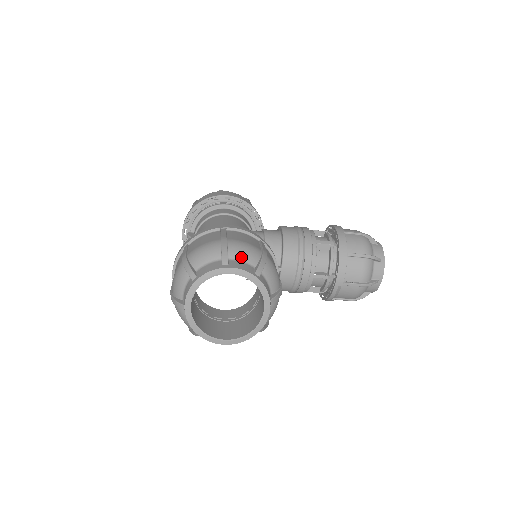
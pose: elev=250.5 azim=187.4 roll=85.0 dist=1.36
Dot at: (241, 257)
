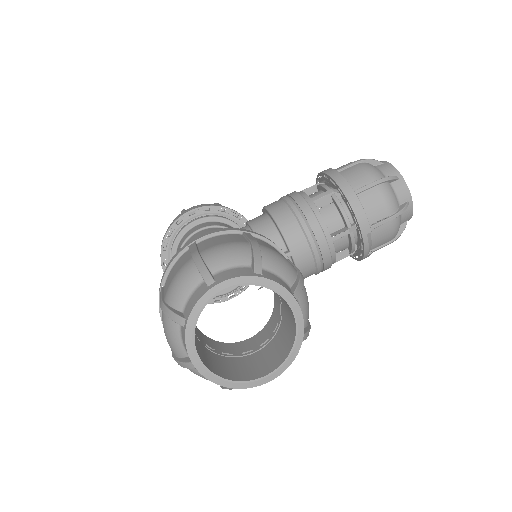
Dot at: (227, 264)
